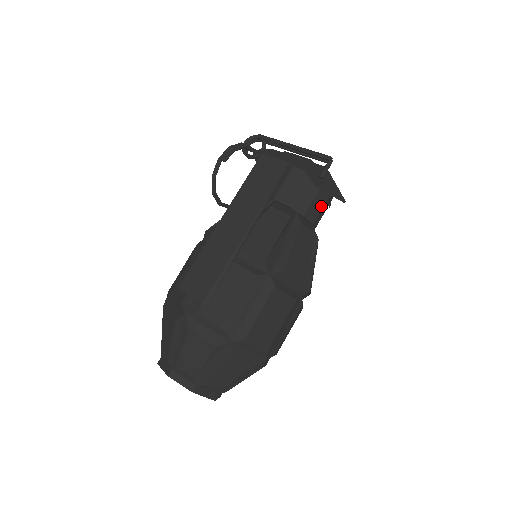
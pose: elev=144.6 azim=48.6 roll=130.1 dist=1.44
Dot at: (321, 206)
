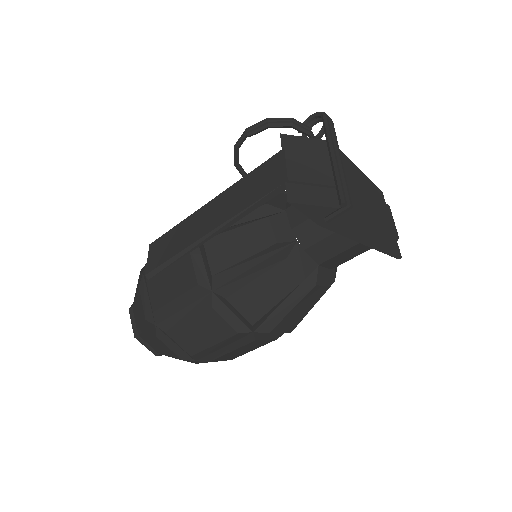
Dot at: (339, 249)
